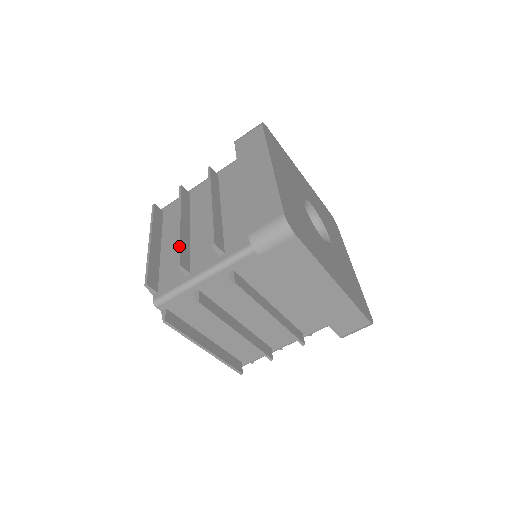
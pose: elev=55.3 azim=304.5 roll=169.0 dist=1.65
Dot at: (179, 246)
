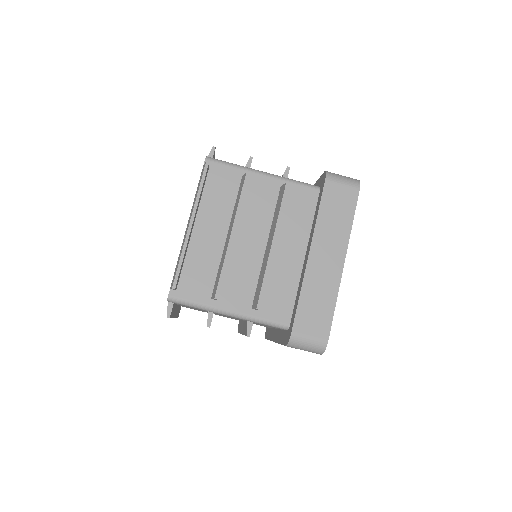
Dot at: occluded
